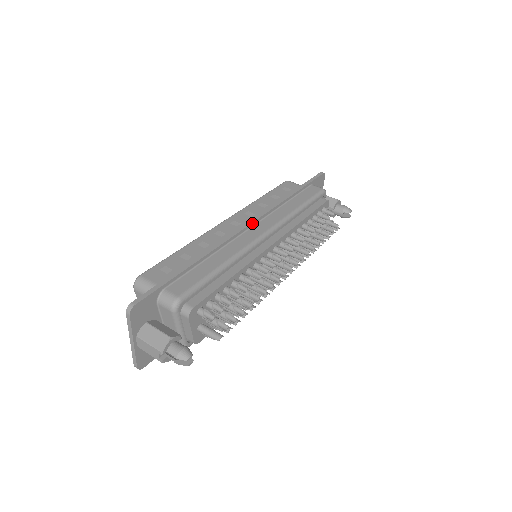
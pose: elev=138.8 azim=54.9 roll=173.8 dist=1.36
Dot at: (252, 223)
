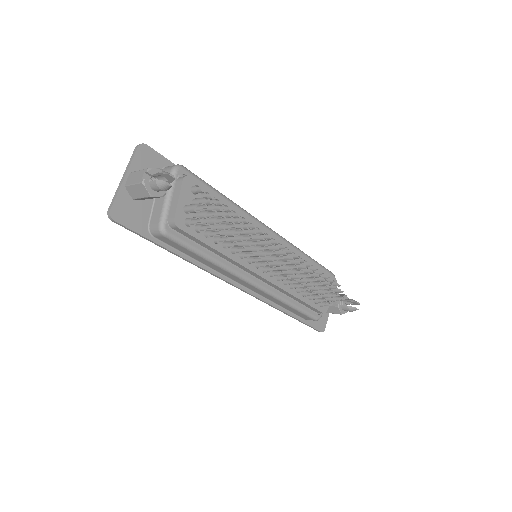
Dot at: occluded
